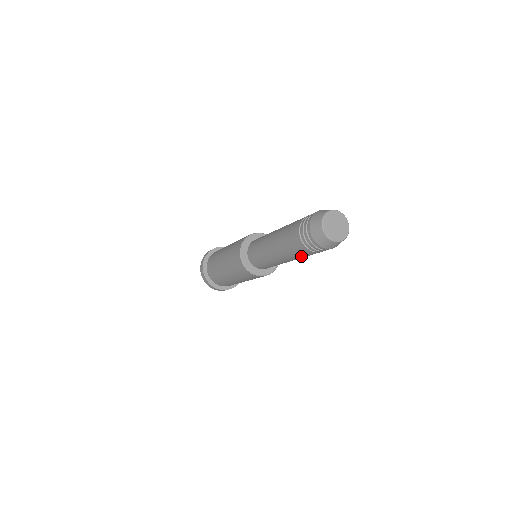
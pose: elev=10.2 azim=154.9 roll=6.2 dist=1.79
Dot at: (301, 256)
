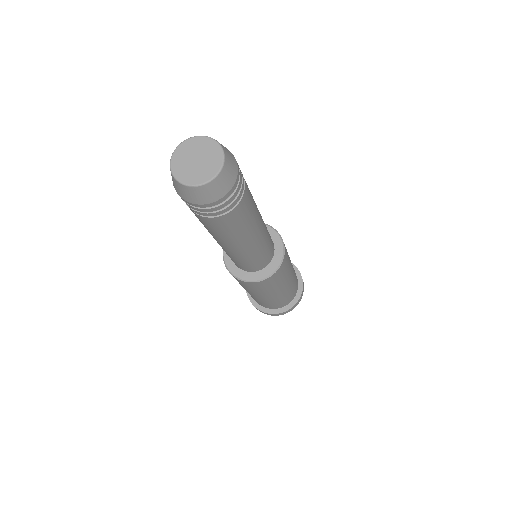
Dot at: (208, 228)
